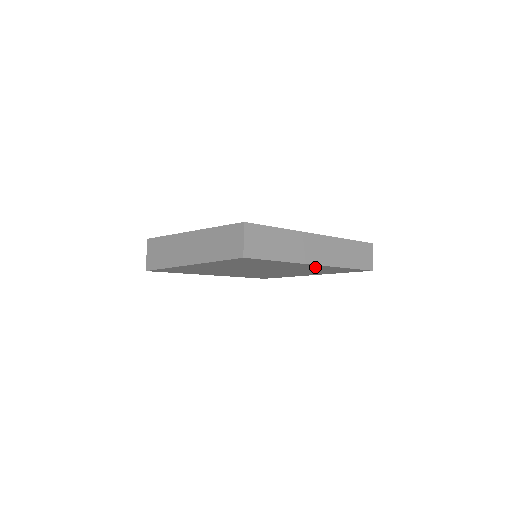
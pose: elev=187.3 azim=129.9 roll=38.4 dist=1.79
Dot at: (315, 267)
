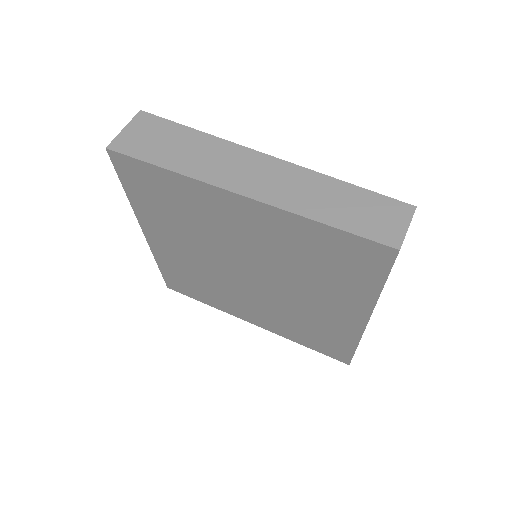
Dot at: (341, 322)
